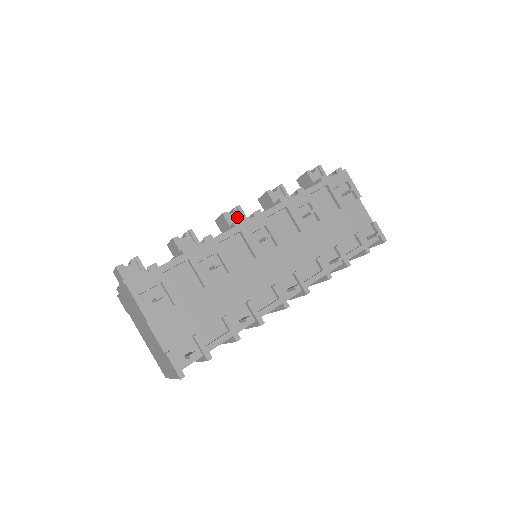
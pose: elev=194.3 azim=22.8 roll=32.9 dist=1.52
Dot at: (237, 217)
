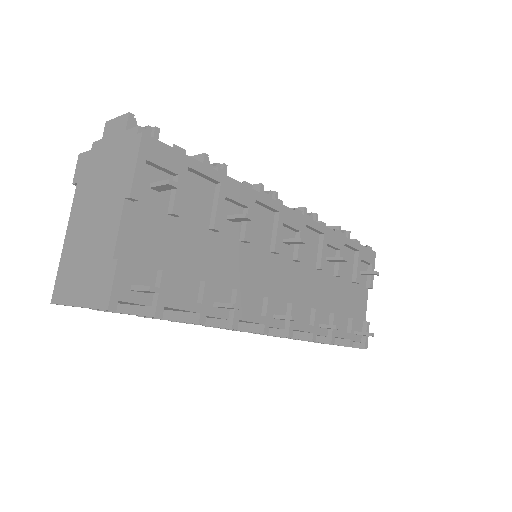
Dot at: occluded
